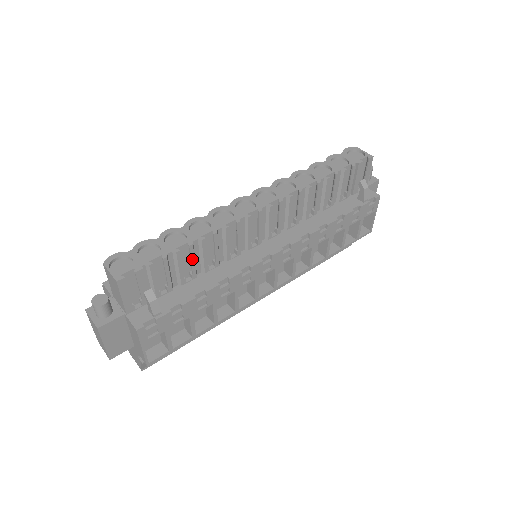
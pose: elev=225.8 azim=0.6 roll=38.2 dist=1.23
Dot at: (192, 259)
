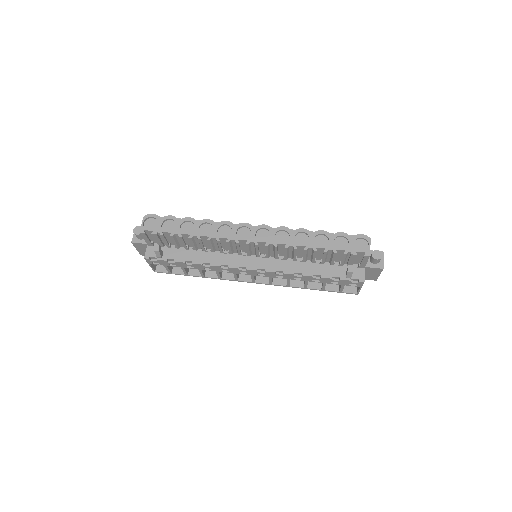
Dot at: (192, 243)
